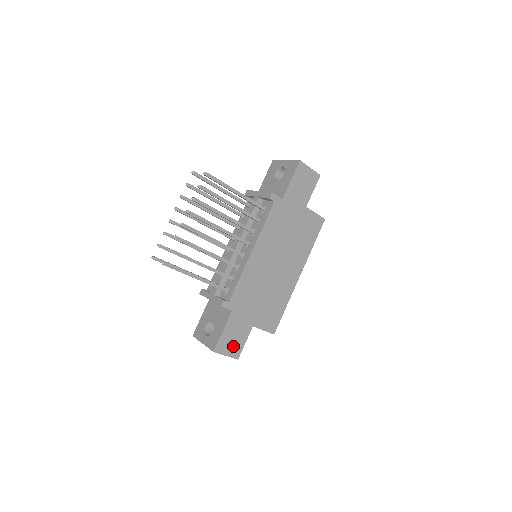
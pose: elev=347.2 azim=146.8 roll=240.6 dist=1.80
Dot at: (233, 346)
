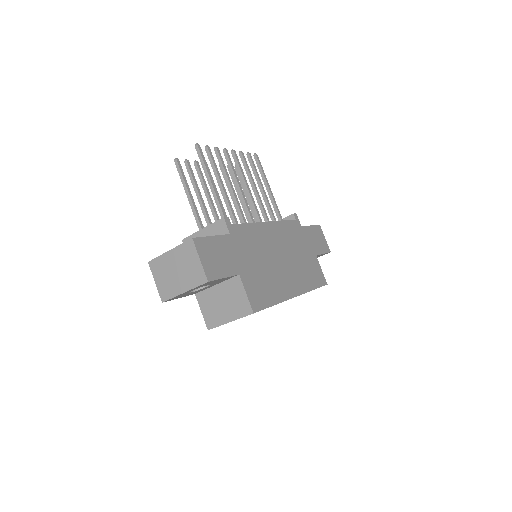
Dot at: (212, 262)
